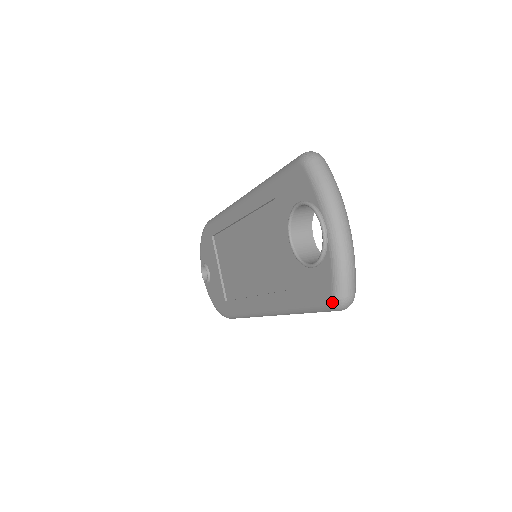
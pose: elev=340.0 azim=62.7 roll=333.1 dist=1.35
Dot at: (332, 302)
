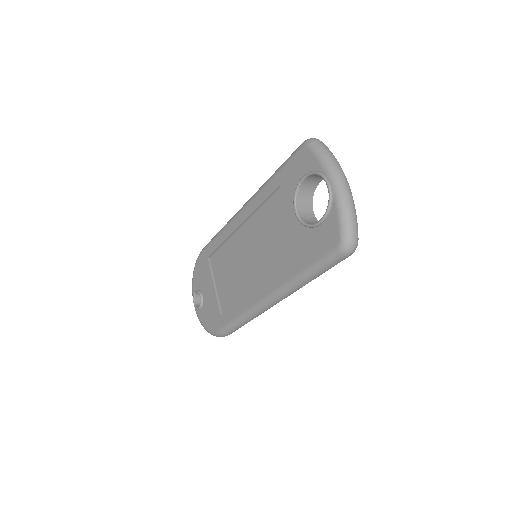
Dot at: (340, 246)
